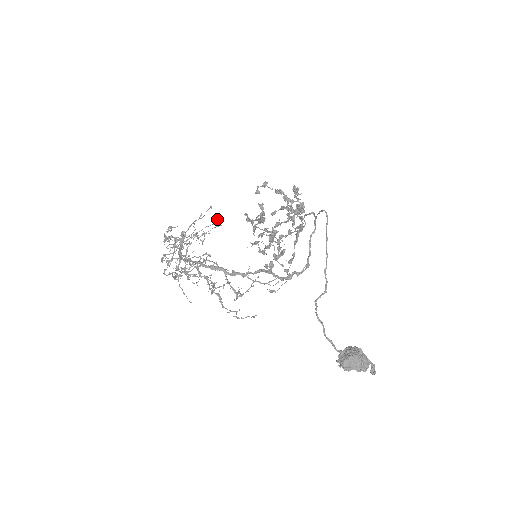
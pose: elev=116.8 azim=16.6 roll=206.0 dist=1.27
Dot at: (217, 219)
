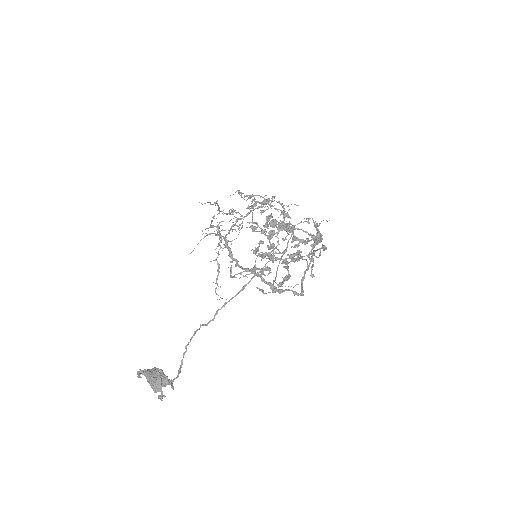
Dot at: occluded
